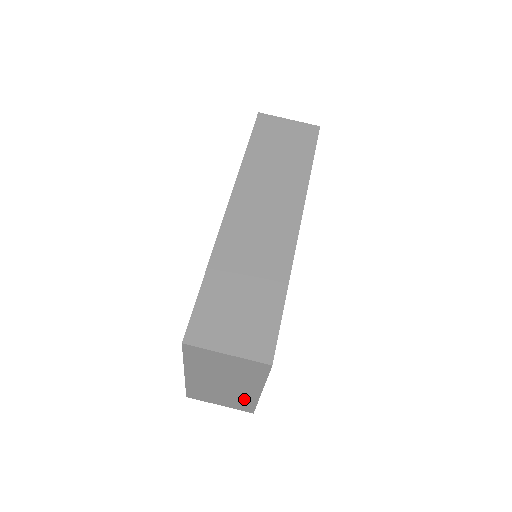
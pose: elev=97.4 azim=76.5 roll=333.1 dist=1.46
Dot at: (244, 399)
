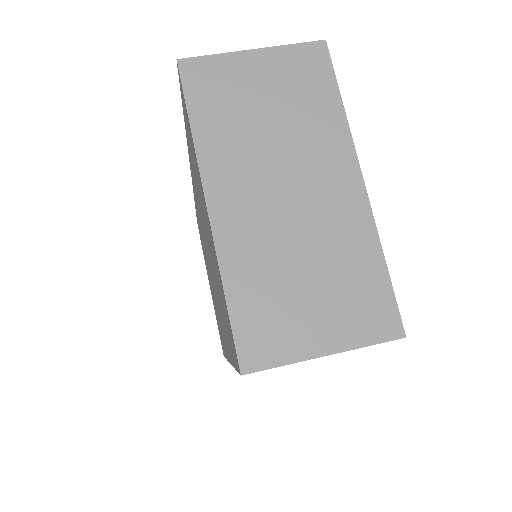
Dot at: (352, 251)
